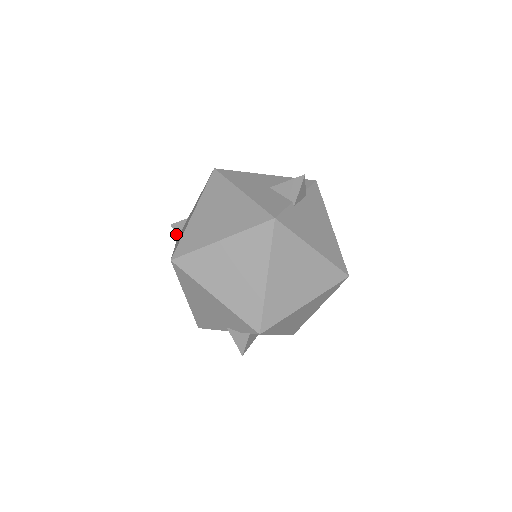
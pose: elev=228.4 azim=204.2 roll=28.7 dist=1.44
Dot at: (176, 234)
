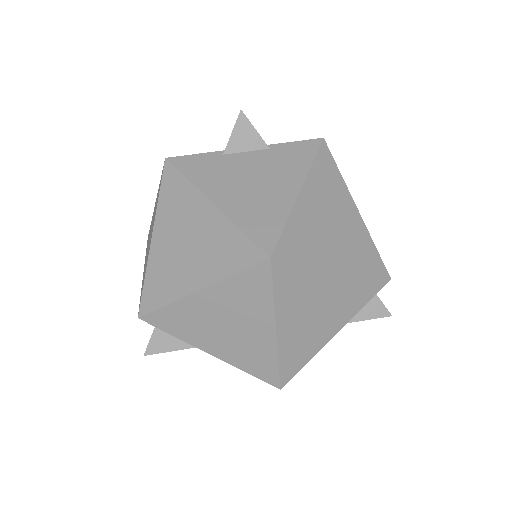
Dot at: occluded
